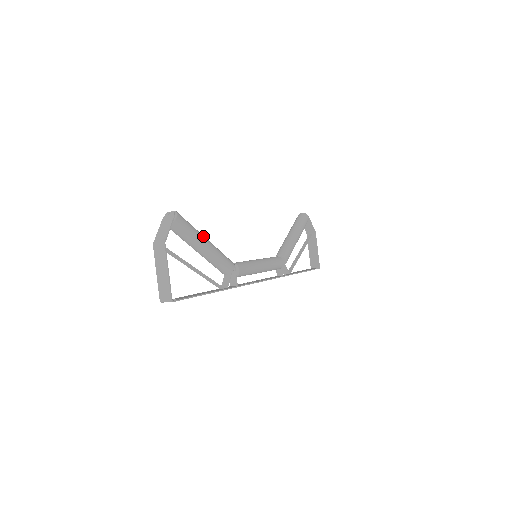
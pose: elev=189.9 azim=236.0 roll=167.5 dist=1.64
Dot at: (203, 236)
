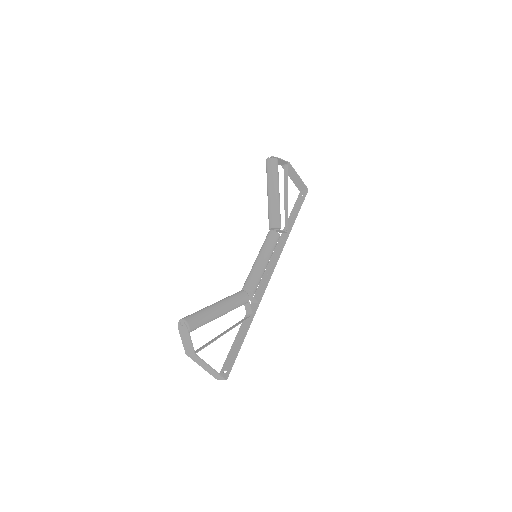
Dot at: (214, 309)
